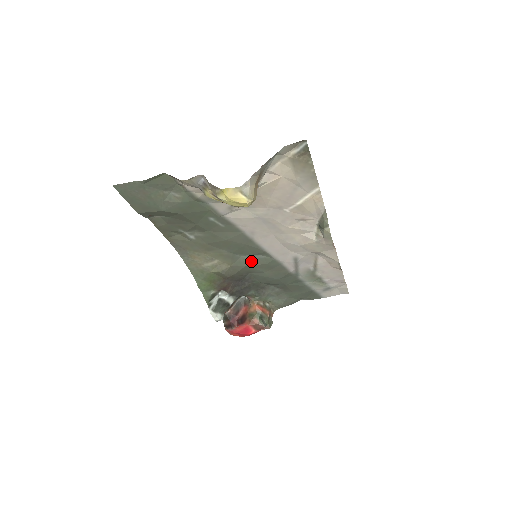
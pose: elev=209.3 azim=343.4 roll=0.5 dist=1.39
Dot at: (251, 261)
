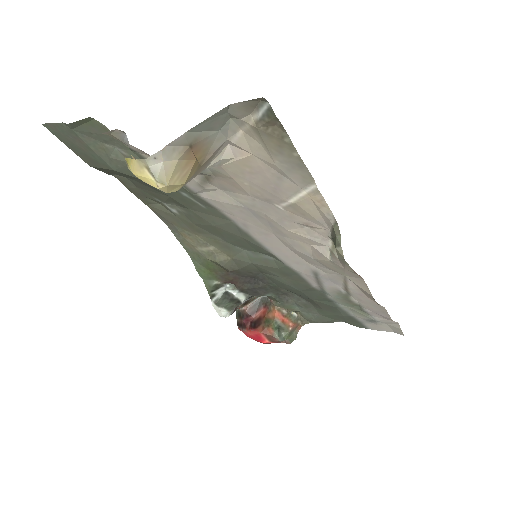
Dot at: (257, 259)
